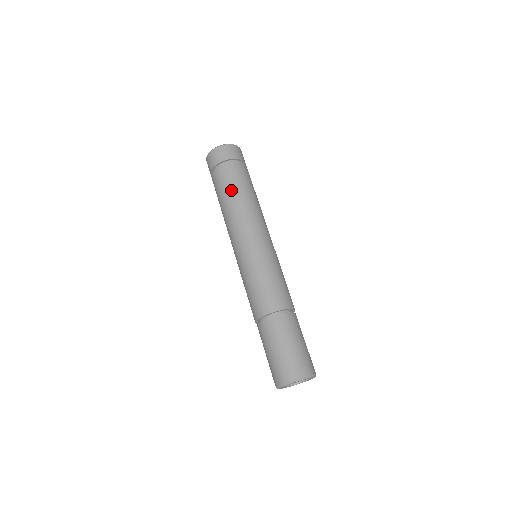
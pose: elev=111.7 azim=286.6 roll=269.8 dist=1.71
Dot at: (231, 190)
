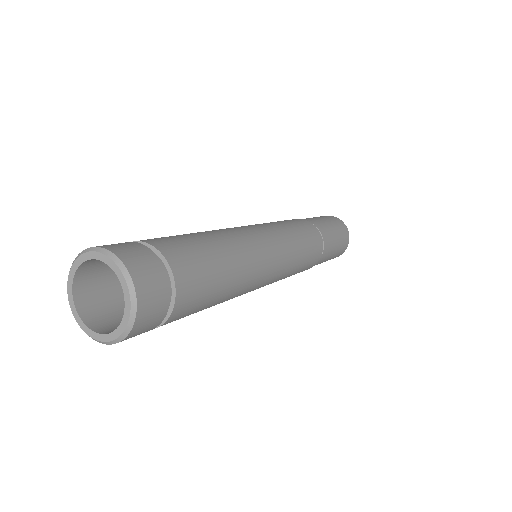
Dot at: occluded
